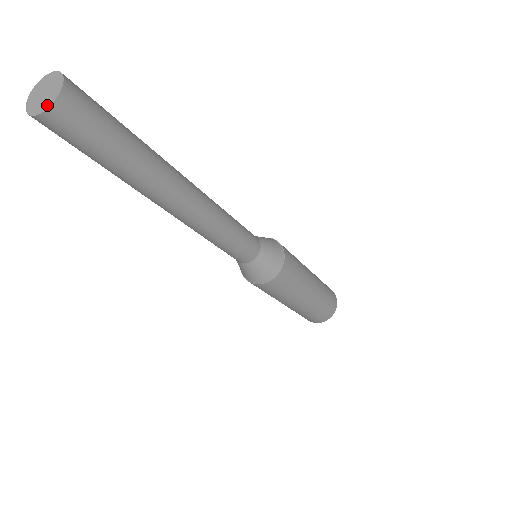
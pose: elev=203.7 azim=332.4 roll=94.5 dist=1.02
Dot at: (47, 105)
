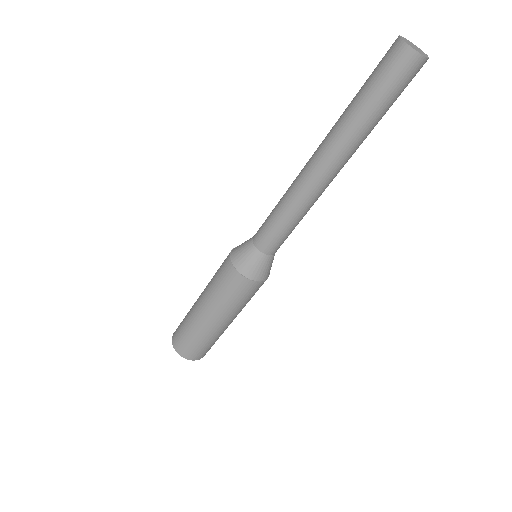
Dot at: (427, 56)
